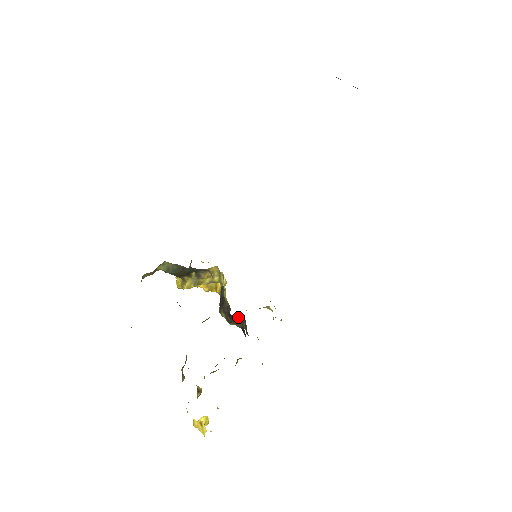
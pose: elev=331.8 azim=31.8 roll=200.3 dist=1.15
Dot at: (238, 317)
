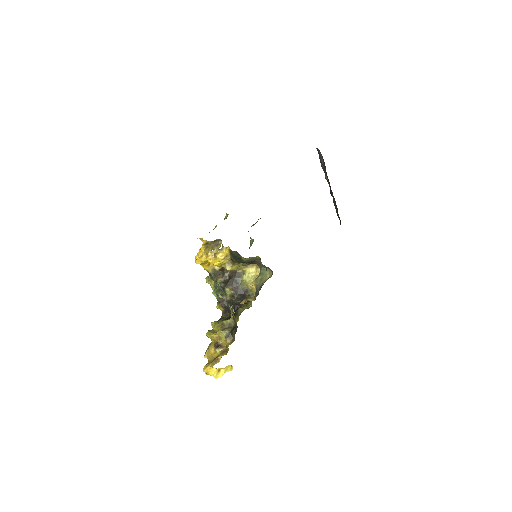
Dot at: occluded
